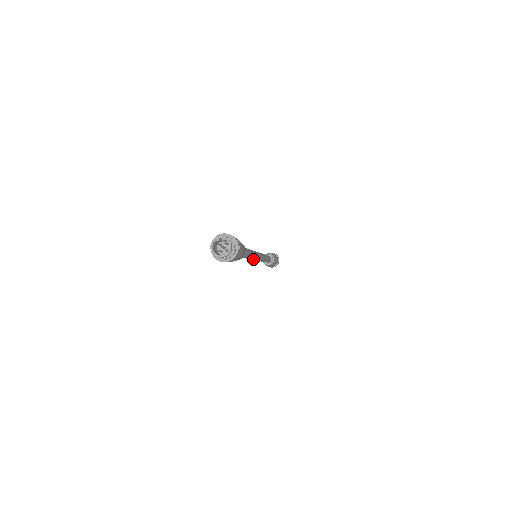
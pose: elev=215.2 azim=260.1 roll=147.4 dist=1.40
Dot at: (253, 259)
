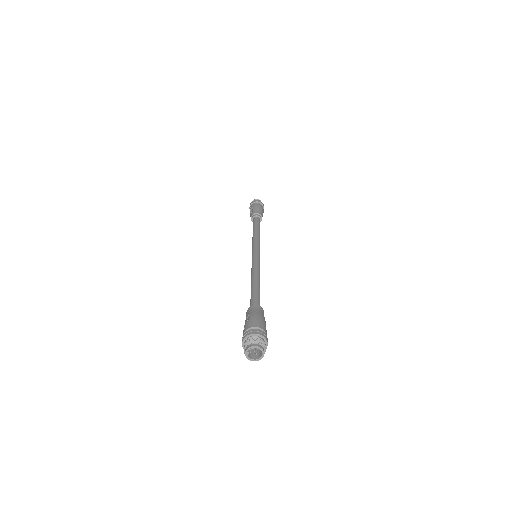
Dot at: occluded
